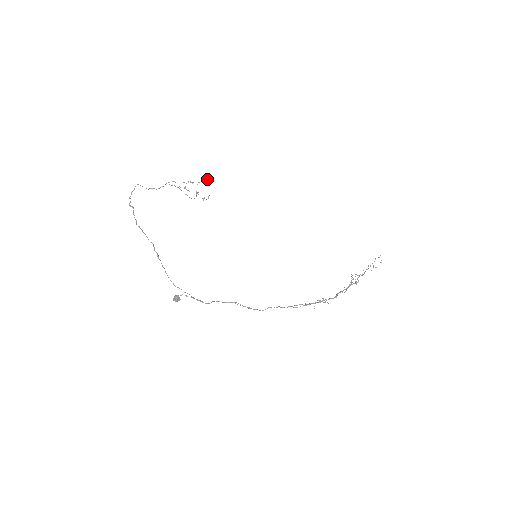
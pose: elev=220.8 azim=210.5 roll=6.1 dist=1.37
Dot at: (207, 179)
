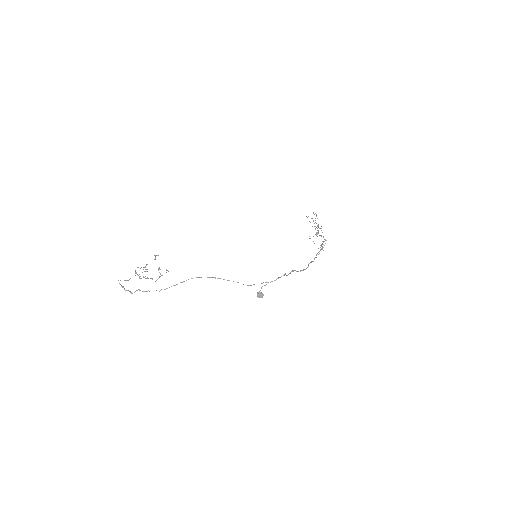
Dot at: occluded
